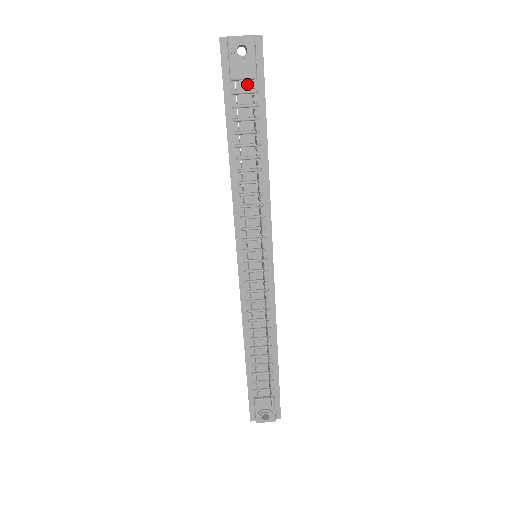
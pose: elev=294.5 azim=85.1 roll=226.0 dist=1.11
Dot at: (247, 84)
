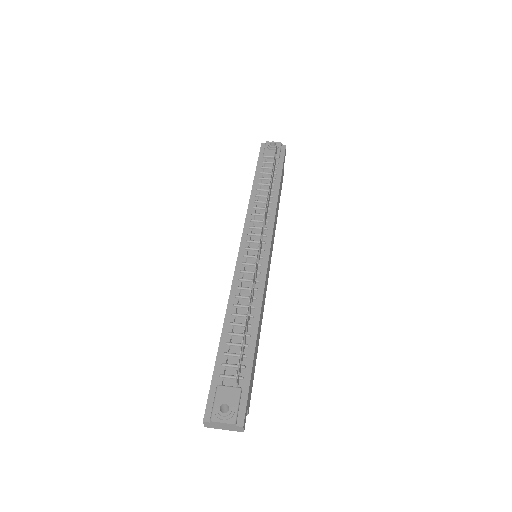
Dot at: (273, 160)
